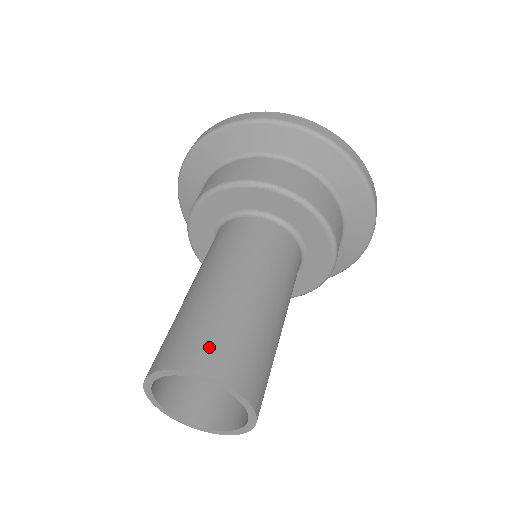
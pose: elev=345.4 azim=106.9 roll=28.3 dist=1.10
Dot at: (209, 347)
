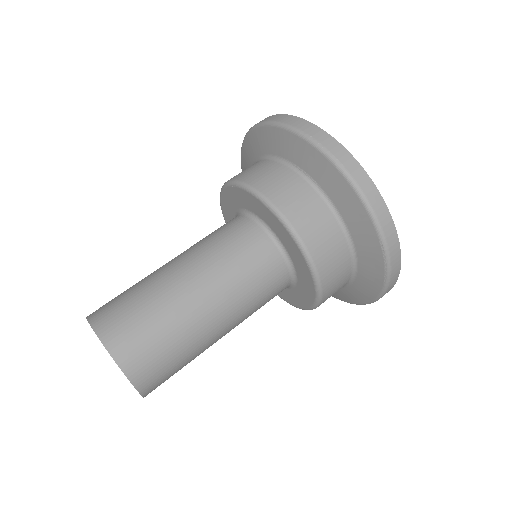
Dot at: (109, 304)
